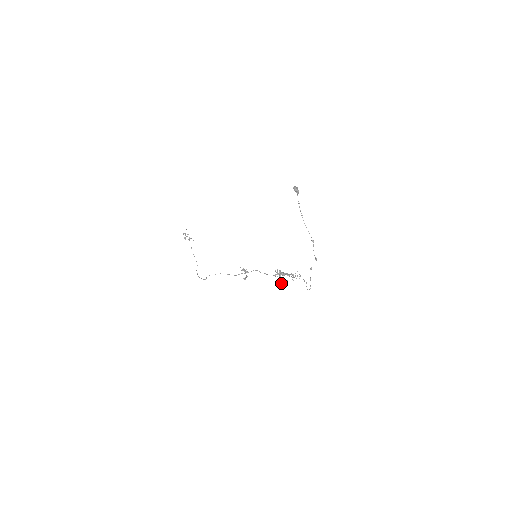
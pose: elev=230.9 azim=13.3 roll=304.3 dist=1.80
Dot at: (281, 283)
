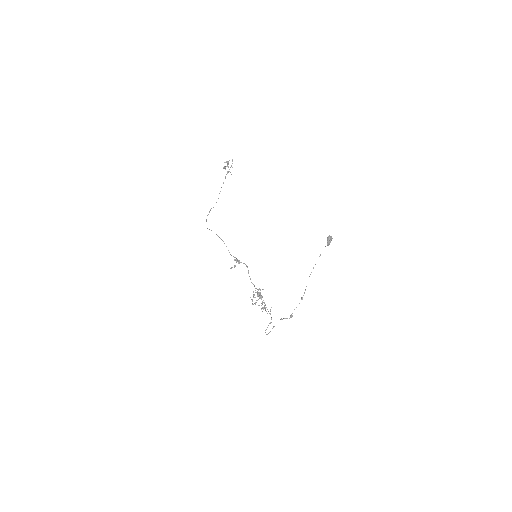
Dot at: (252, 303)
